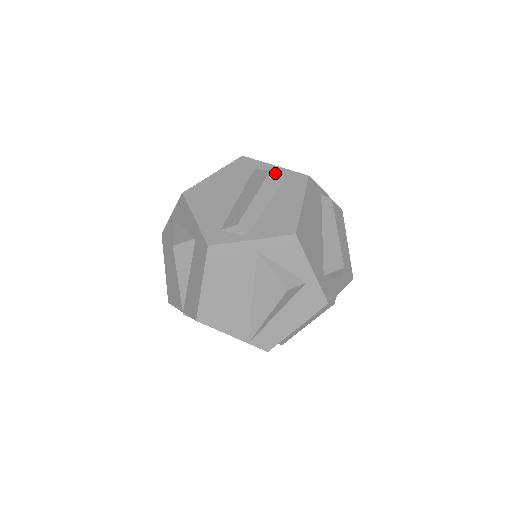
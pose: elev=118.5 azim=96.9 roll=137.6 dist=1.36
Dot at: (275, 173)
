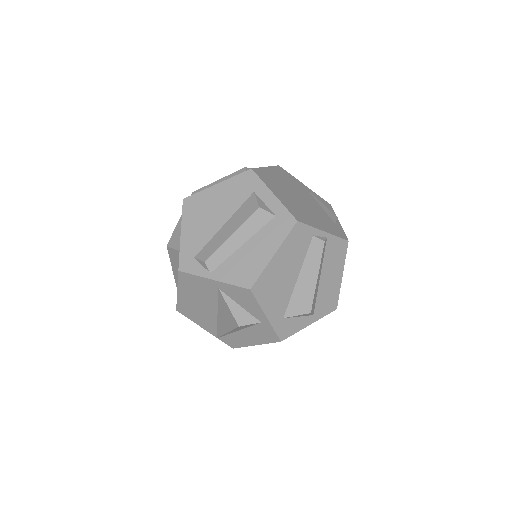
Dot at: (264, 210)
